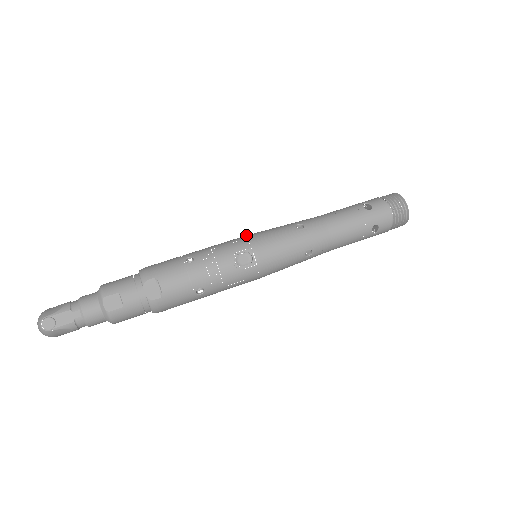
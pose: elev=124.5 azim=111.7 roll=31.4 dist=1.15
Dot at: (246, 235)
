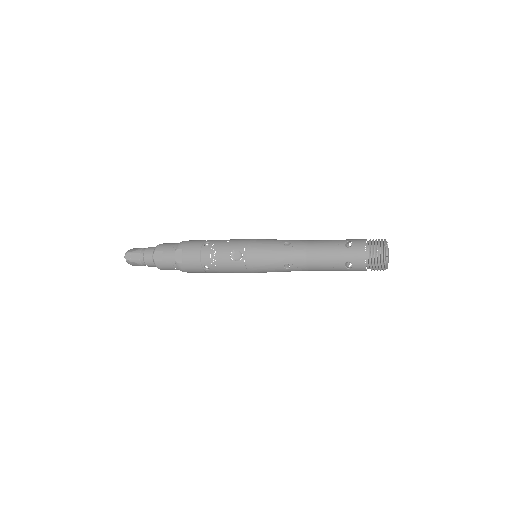
Dot at: (252, 239)
